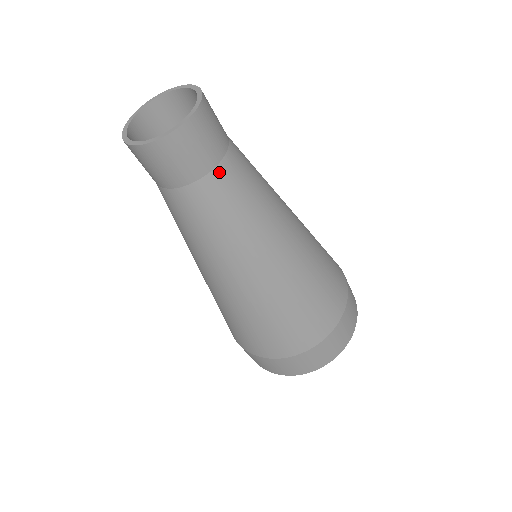
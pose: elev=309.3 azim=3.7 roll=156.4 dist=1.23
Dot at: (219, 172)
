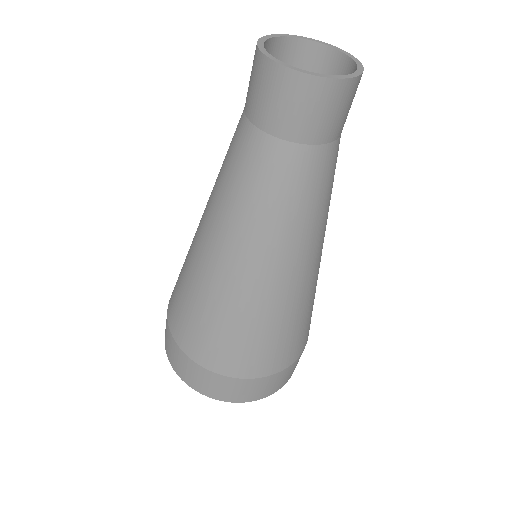
Dot at: (333, 148)
